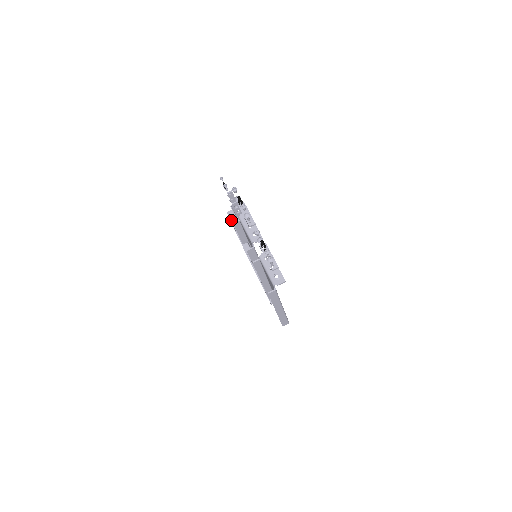
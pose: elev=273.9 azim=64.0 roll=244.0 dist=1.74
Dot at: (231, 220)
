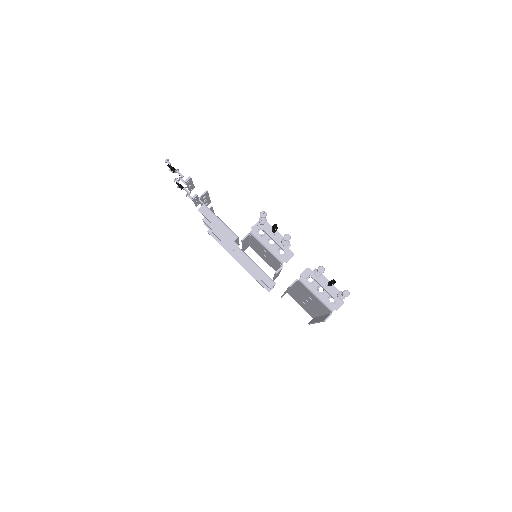
Dot at: (208, 219)
